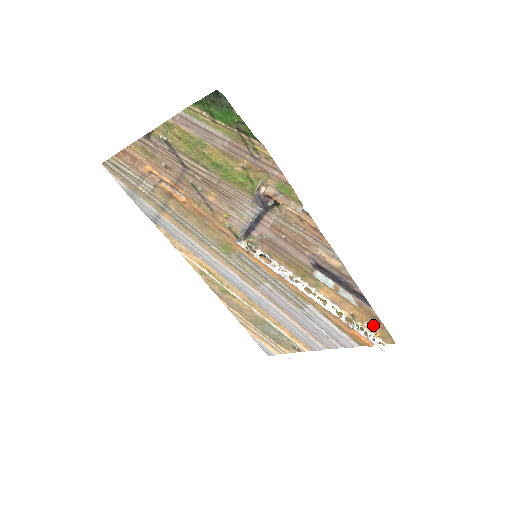
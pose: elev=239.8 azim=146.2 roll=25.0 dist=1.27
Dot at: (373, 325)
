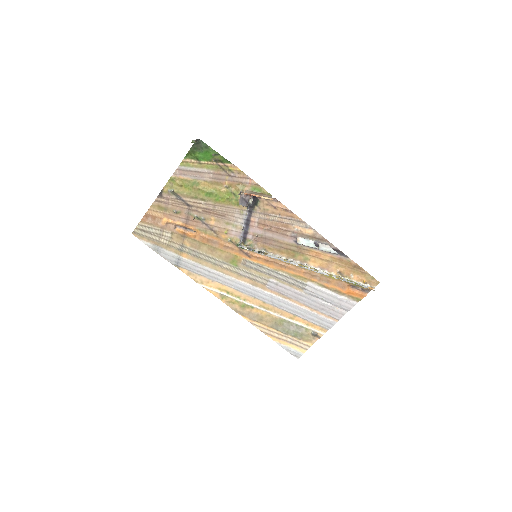
Dot at: (357, 274)
